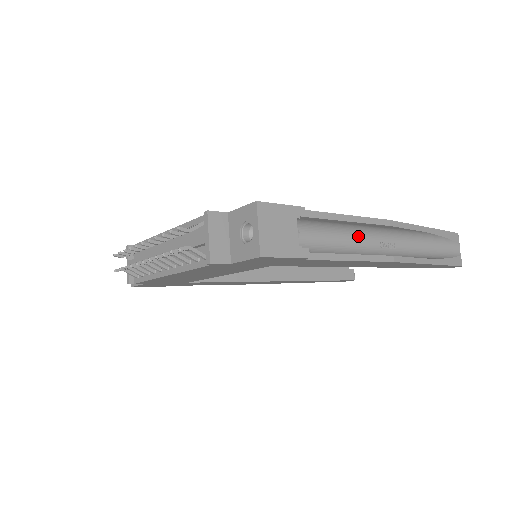
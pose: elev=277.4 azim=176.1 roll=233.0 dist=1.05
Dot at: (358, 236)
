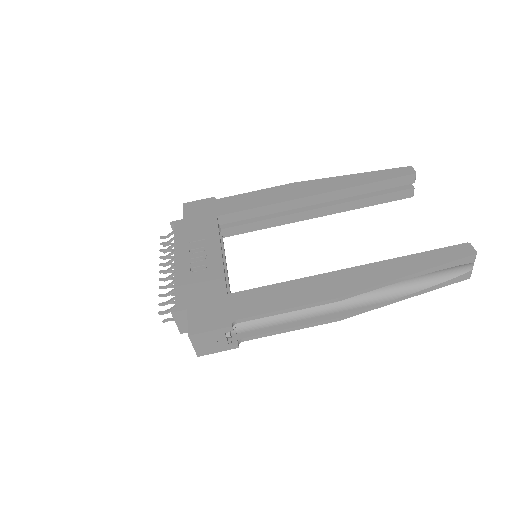
Dot at: occluded
